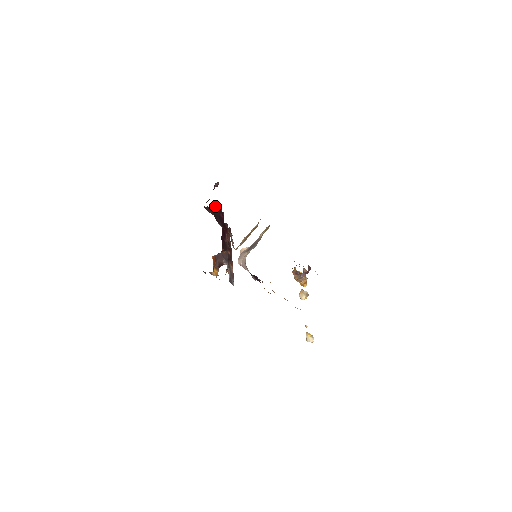
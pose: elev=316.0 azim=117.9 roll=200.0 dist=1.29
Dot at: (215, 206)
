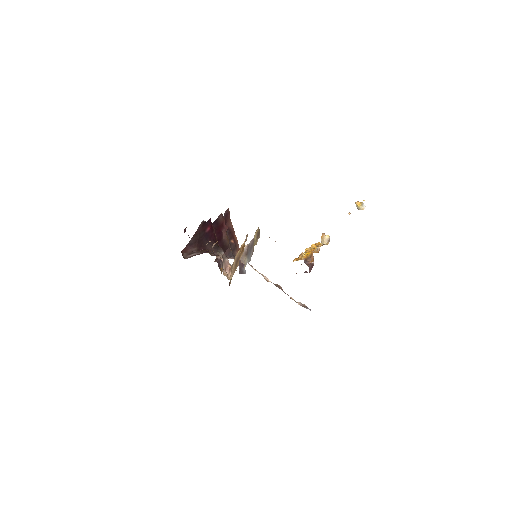
Dot at: (196, 232)
